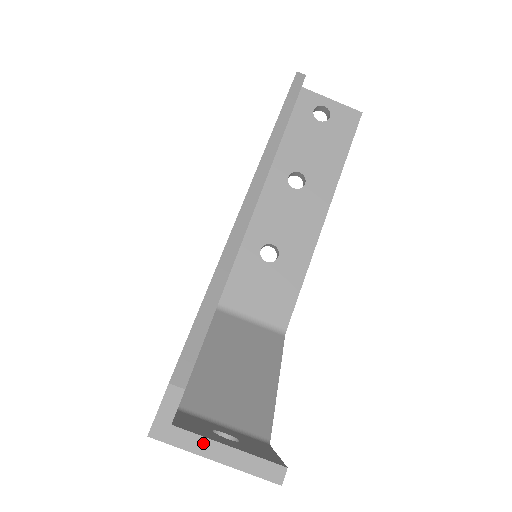
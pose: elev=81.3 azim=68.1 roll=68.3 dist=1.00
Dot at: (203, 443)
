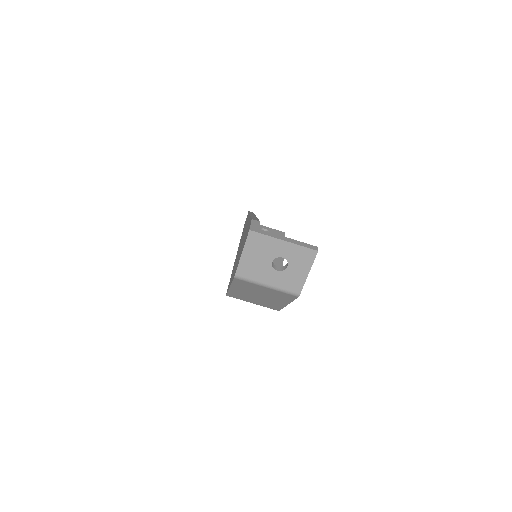
Dot at: (276, 235)
